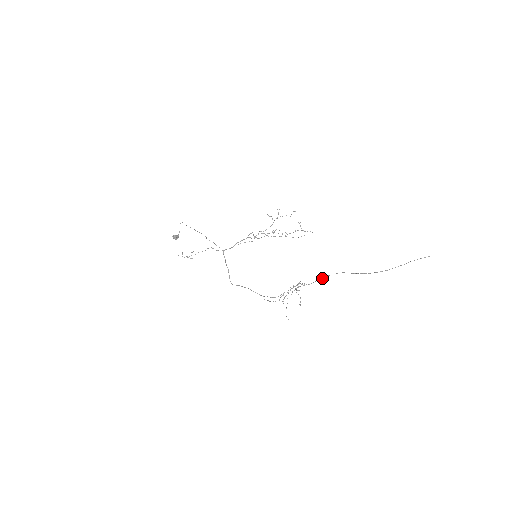
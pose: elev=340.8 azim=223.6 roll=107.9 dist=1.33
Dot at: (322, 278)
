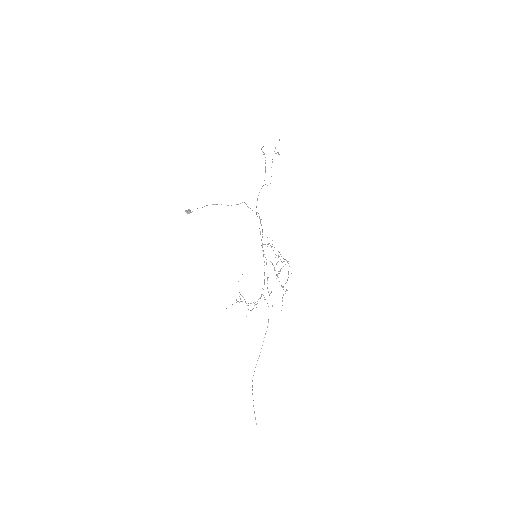
Dot at: (268, 319)
